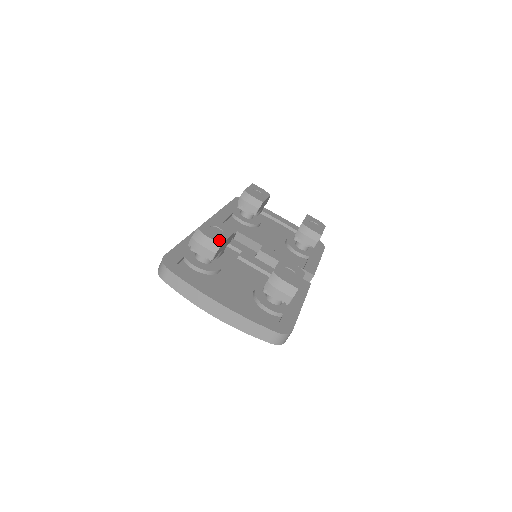
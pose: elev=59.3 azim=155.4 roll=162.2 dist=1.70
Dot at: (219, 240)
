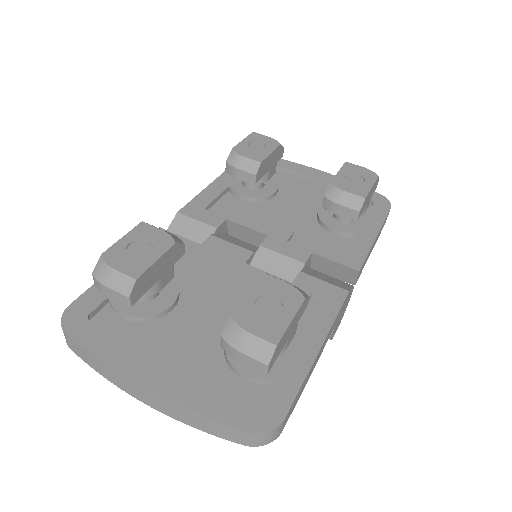
Dot at: (135, 270)
